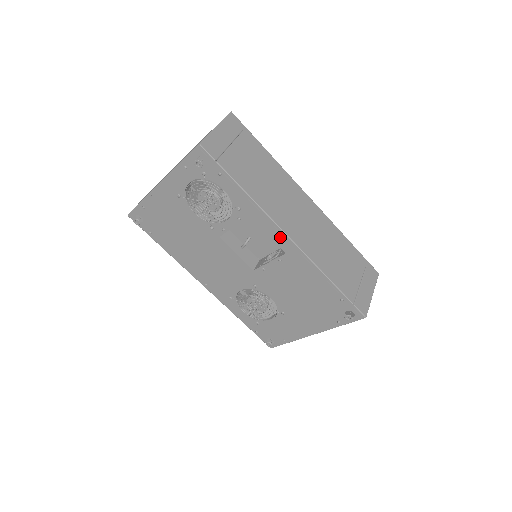
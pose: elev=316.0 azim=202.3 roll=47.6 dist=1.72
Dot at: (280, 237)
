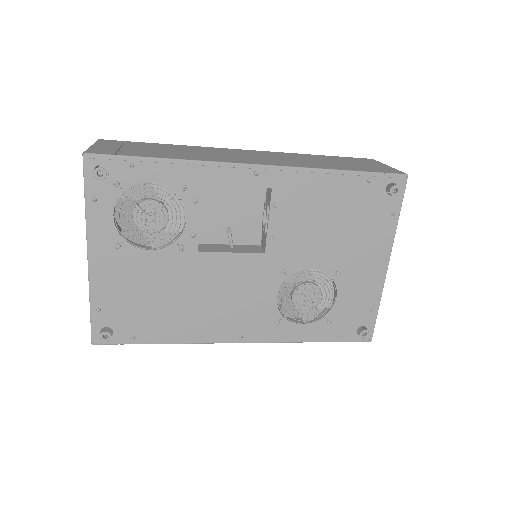
Dot at: (249, 175)
